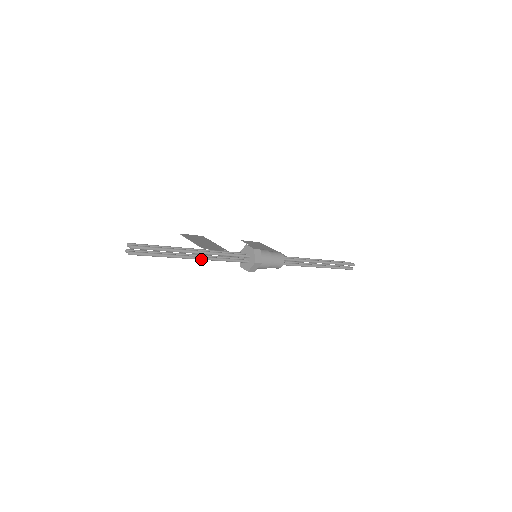
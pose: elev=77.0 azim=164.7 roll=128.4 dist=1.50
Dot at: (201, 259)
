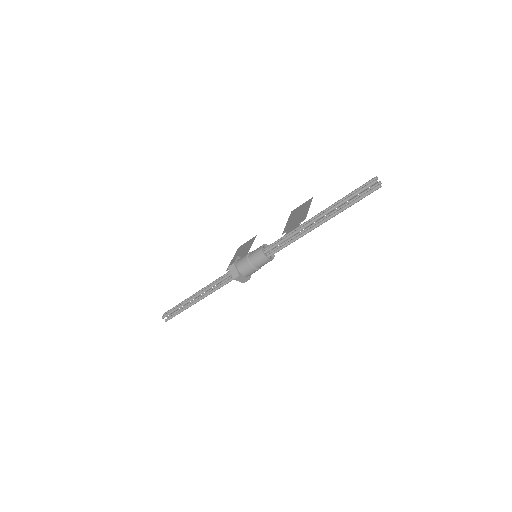
Dot at: occluded
